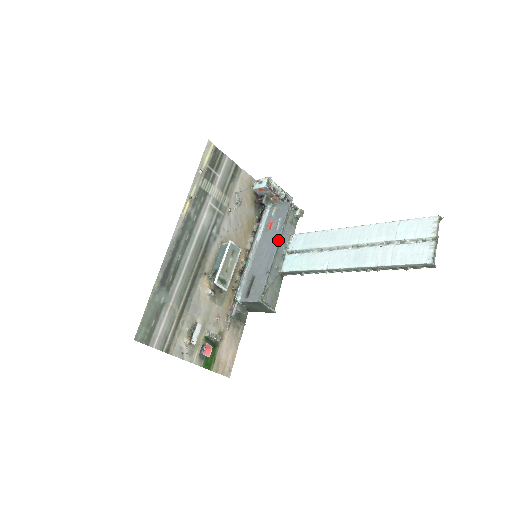
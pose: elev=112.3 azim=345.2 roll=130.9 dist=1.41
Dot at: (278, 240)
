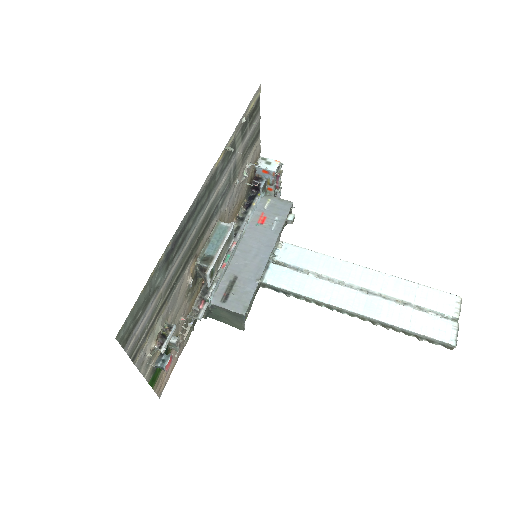
Dot at: occluded
